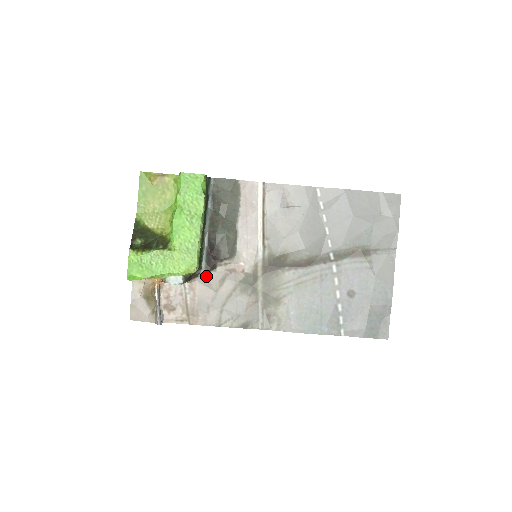
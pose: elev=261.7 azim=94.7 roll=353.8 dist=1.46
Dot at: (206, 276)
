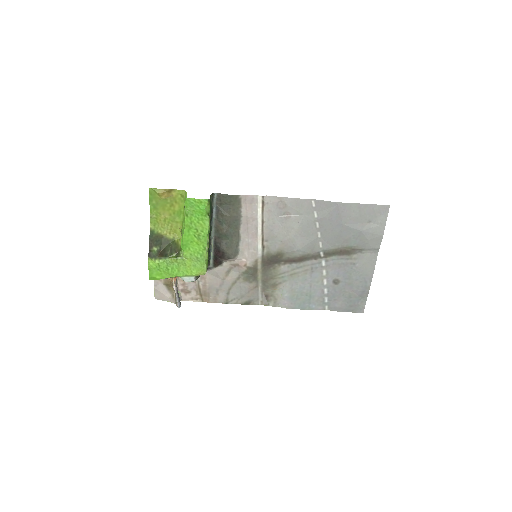
Dot at: (214, 270)
